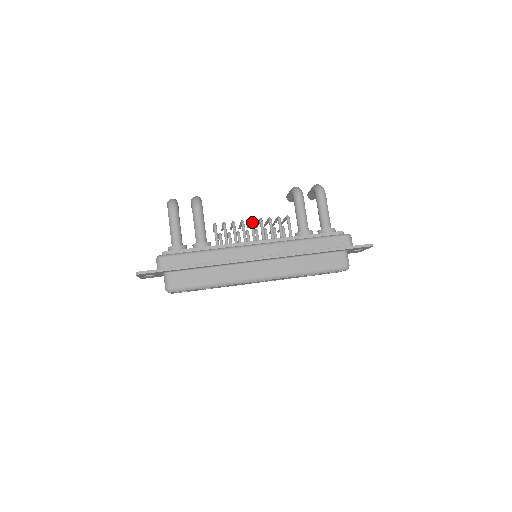
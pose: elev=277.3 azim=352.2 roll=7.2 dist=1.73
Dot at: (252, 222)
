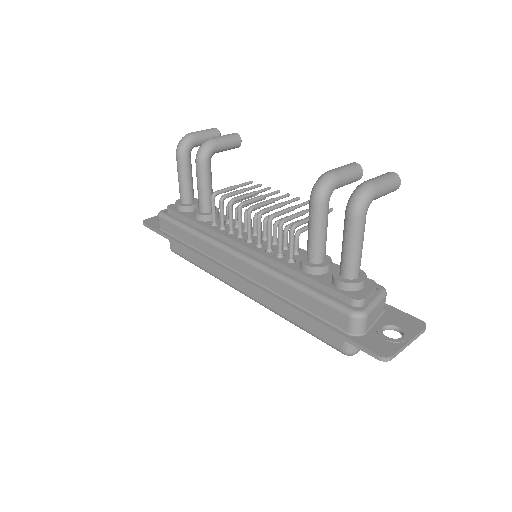
Dot at: (247, 213)
